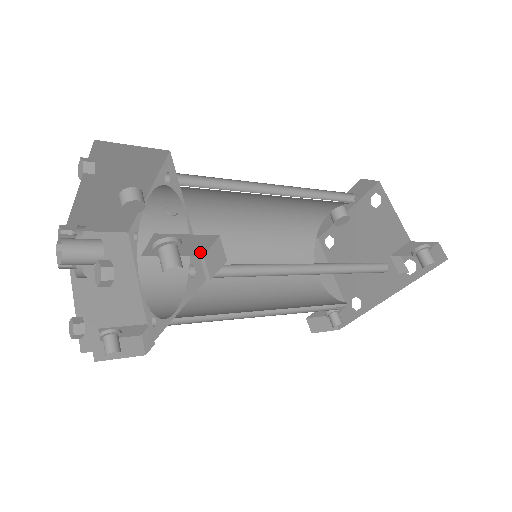
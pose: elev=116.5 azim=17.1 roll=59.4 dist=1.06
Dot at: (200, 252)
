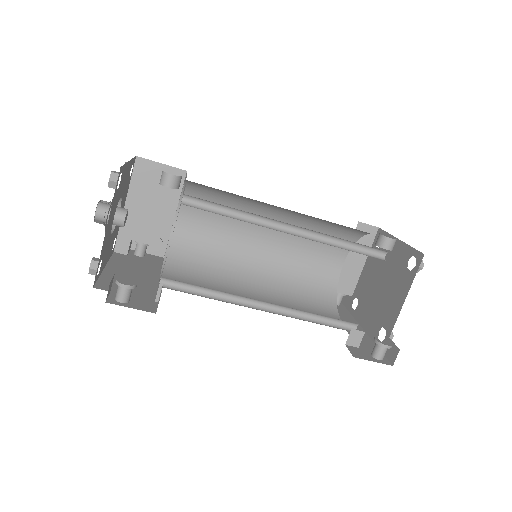
Dot at: occluded
